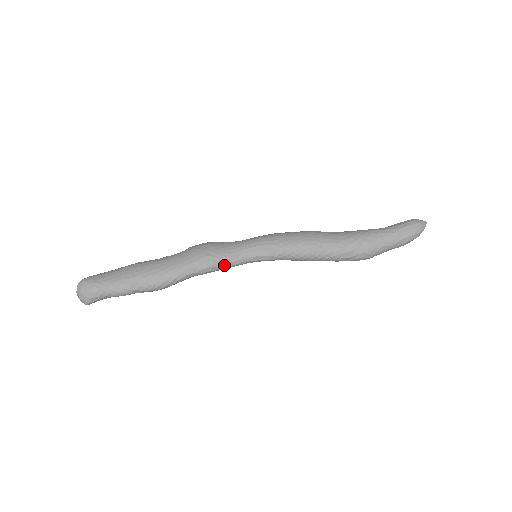
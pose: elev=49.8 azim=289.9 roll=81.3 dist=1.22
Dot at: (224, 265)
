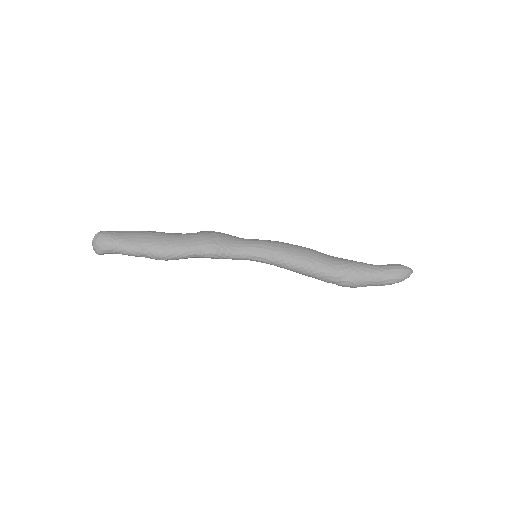
Dot at: (226, 255)
